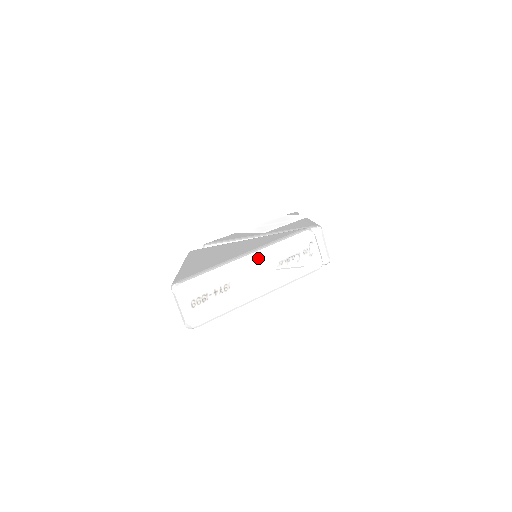
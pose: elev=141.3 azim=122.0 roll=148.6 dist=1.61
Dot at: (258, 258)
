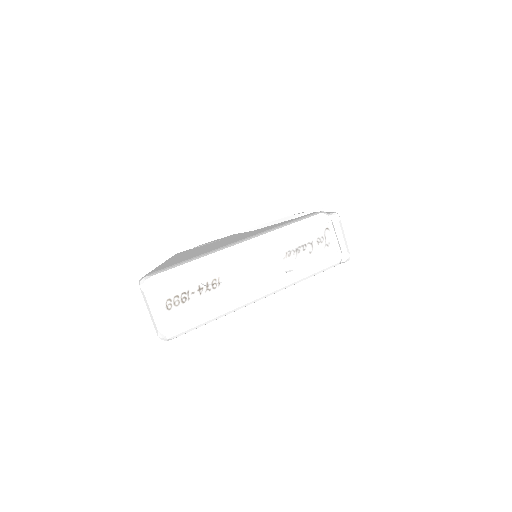
Dot at: (258, 246)
